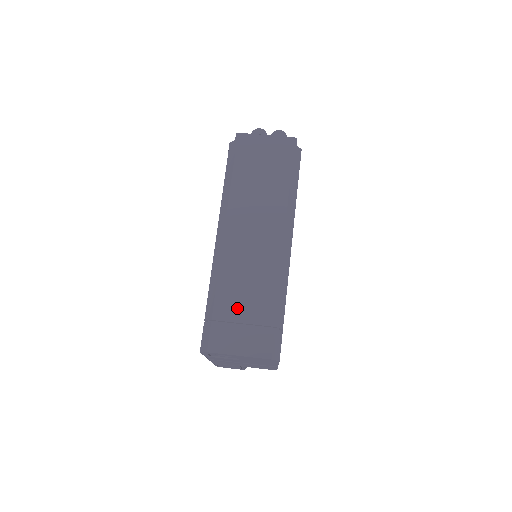
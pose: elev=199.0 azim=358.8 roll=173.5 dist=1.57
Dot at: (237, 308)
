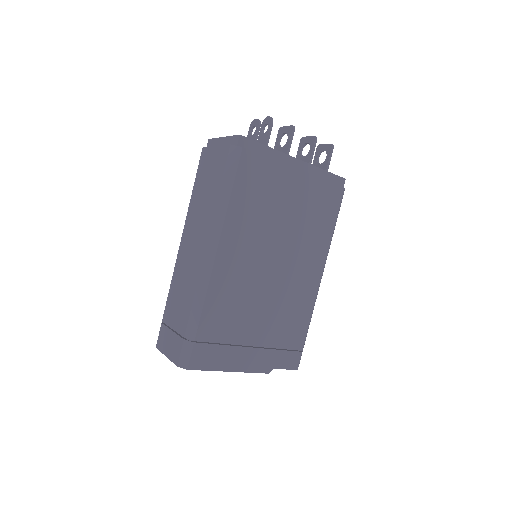
Dot at: (173, 315)
